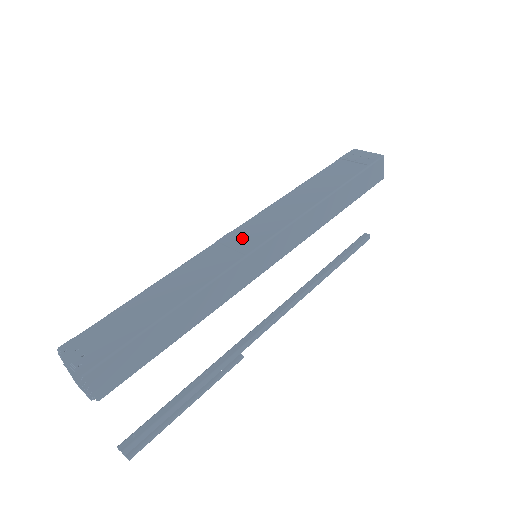
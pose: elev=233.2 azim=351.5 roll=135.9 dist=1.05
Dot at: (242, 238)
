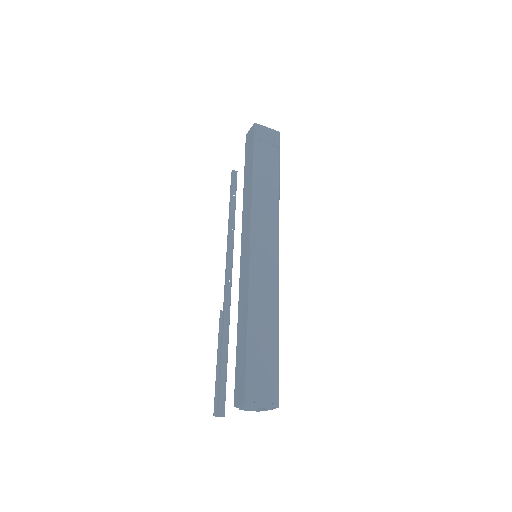
Dot at: (265, 256)
